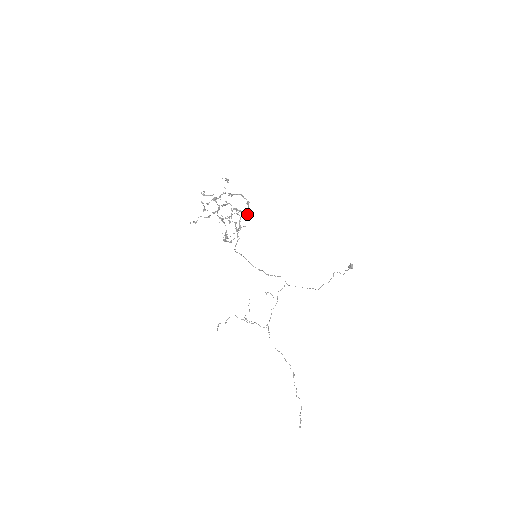
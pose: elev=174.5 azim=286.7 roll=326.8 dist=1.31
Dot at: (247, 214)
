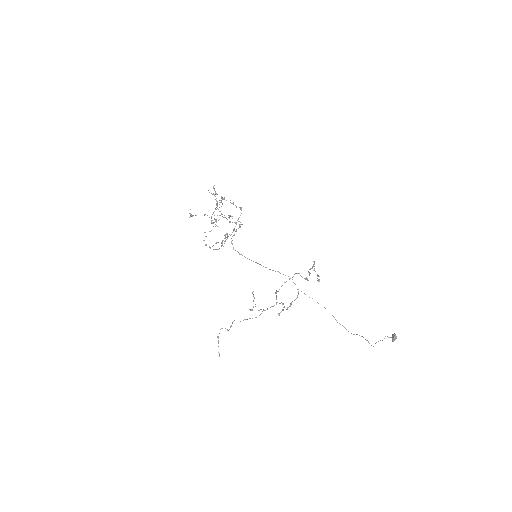
Dot at: occluded
